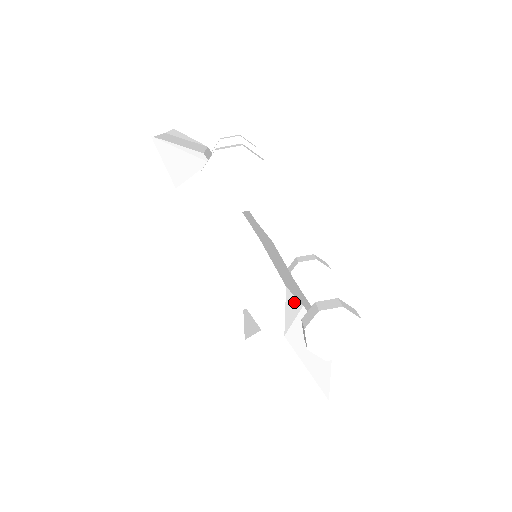
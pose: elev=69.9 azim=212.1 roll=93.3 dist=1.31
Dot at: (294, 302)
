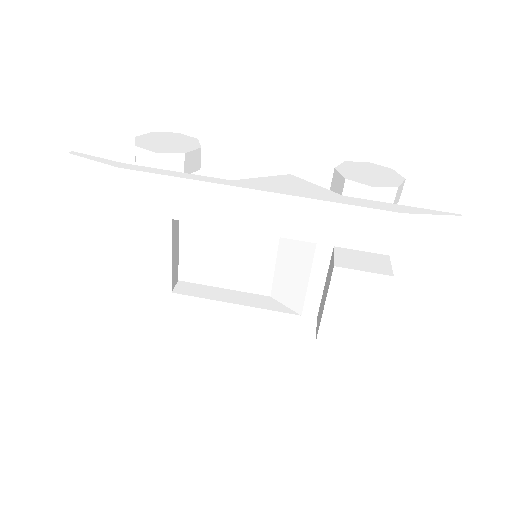
Dot at: occluded
